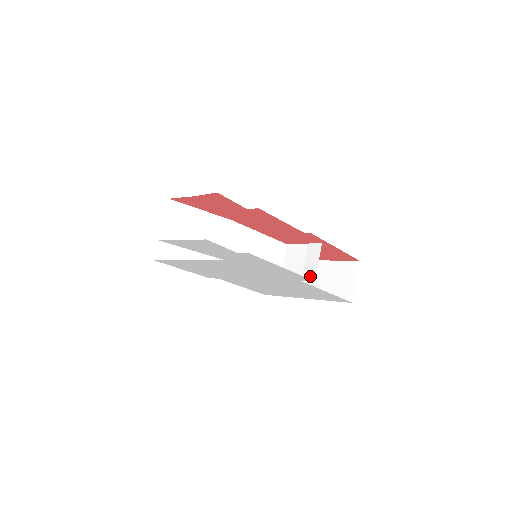
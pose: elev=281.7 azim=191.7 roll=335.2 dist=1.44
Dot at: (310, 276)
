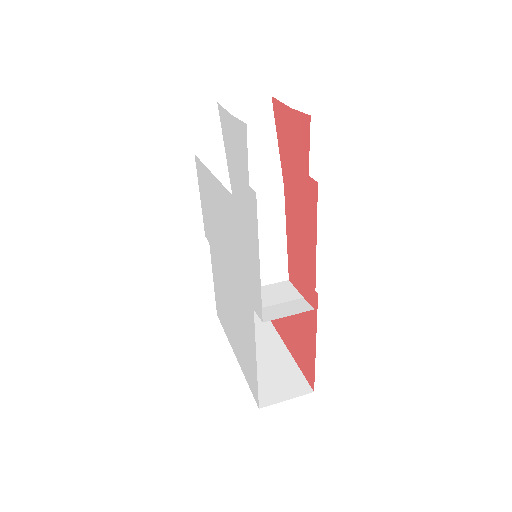
Dot at: (266, 315)
